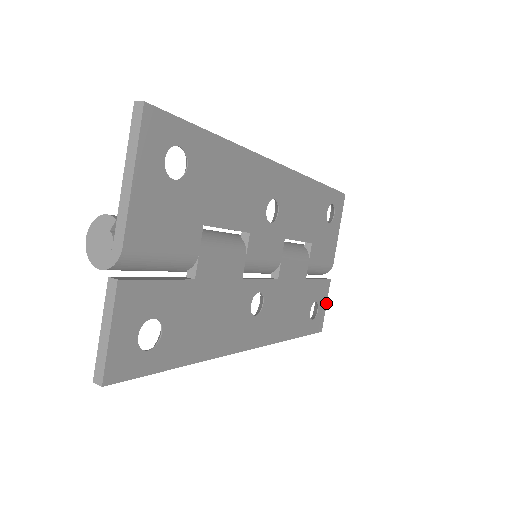
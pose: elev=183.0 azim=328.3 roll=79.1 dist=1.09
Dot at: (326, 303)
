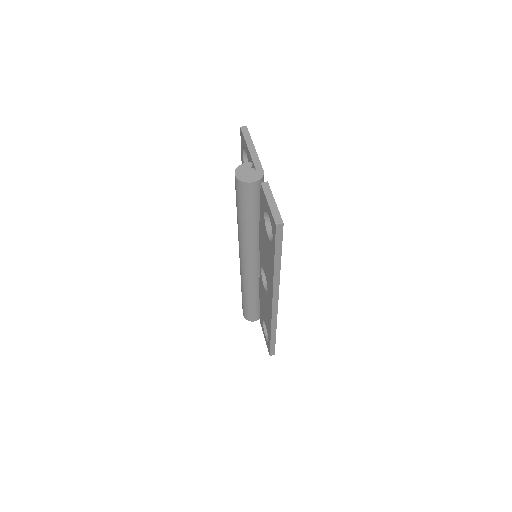
Dot at: occluded
